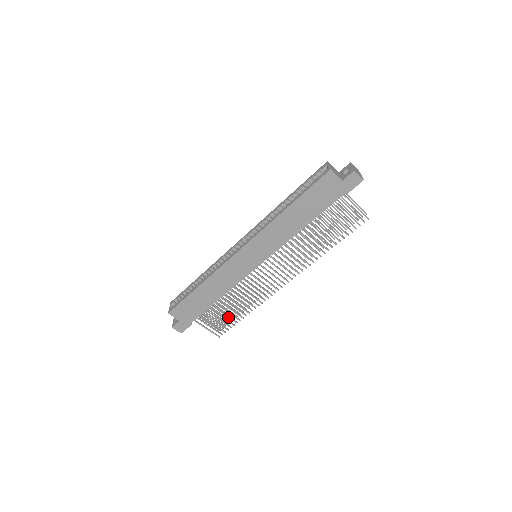
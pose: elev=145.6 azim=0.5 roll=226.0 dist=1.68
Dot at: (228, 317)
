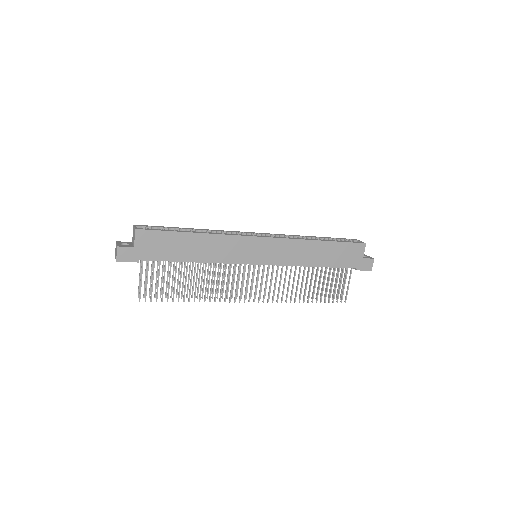
Dot at: (174, 288)
